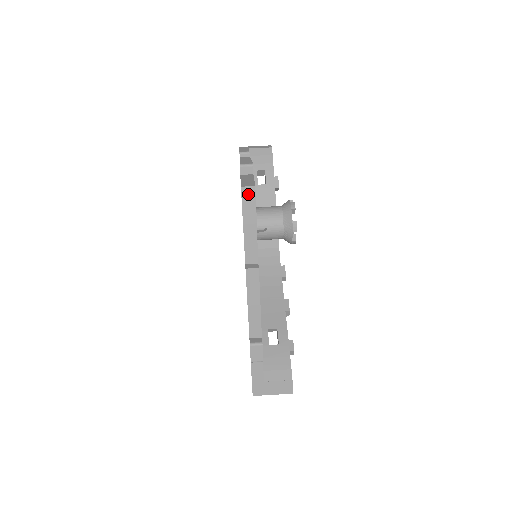
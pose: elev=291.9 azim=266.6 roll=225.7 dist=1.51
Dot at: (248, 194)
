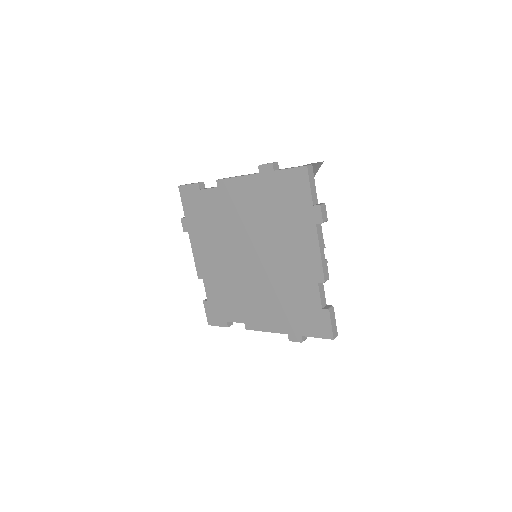
Dot at: occluded
